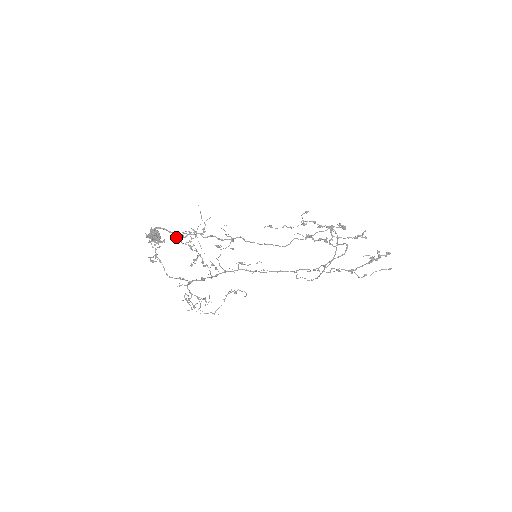
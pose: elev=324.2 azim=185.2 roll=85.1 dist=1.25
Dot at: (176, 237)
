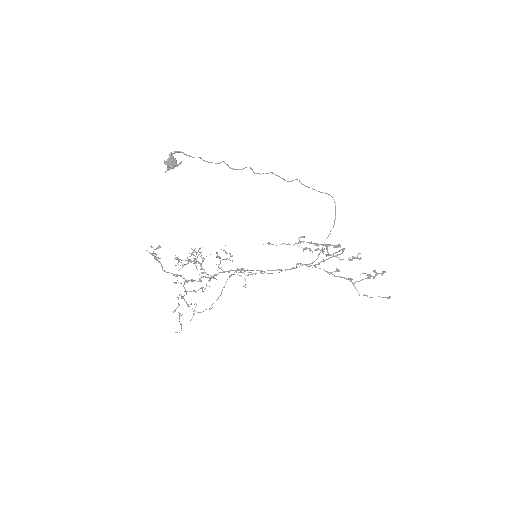
Dot at: (176, 257)
